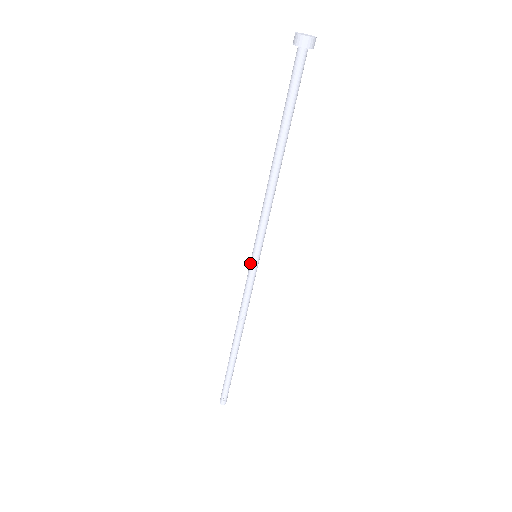
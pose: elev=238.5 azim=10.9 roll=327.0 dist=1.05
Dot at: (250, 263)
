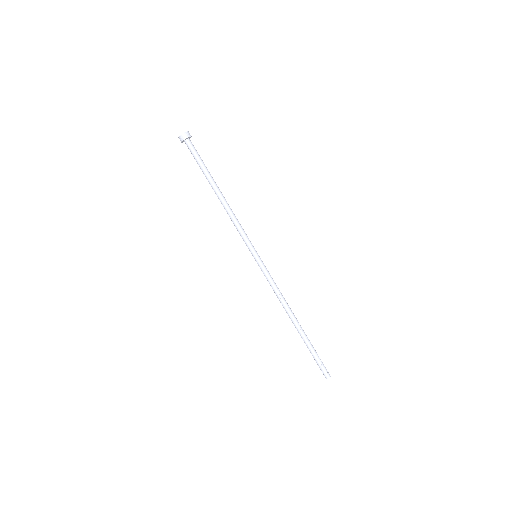
Dot at: occluded
